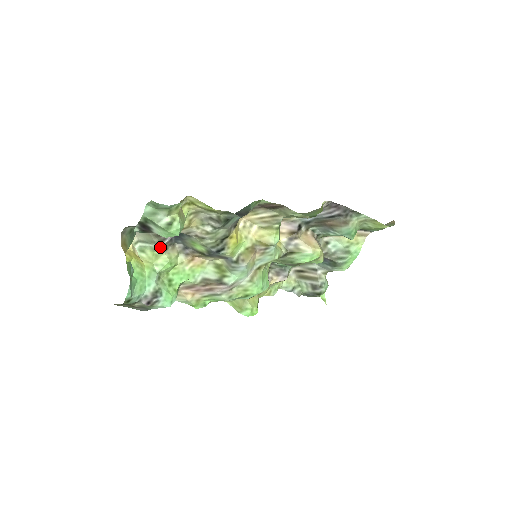
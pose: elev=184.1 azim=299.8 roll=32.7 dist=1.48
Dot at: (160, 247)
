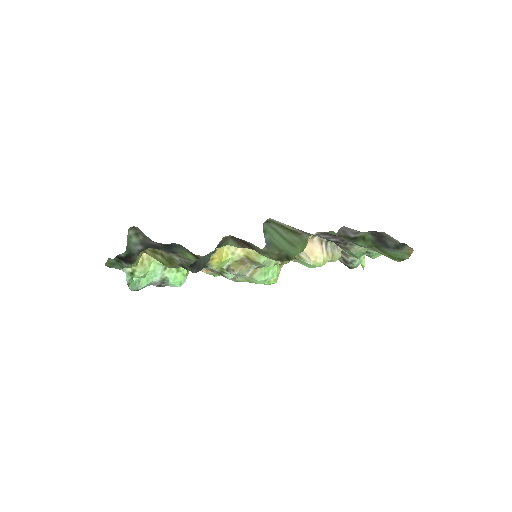
Dot at: occluded
